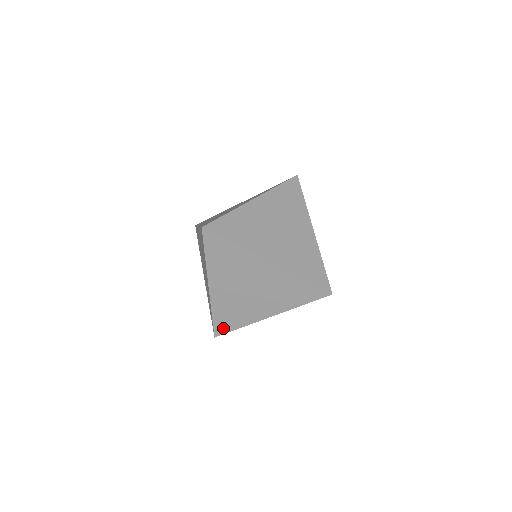
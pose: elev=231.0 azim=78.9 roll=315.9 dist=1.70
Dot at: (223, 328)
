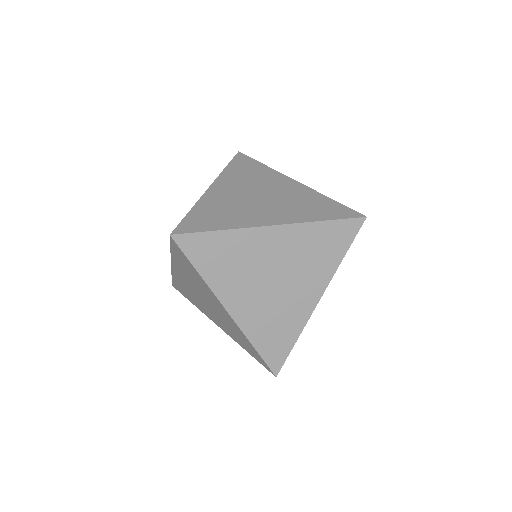
Dot at: (278, 356)
